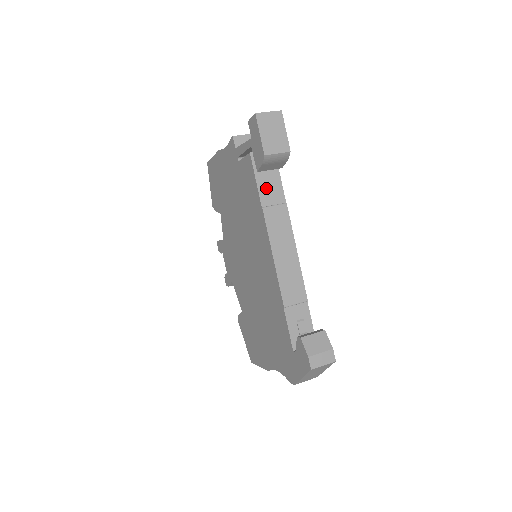
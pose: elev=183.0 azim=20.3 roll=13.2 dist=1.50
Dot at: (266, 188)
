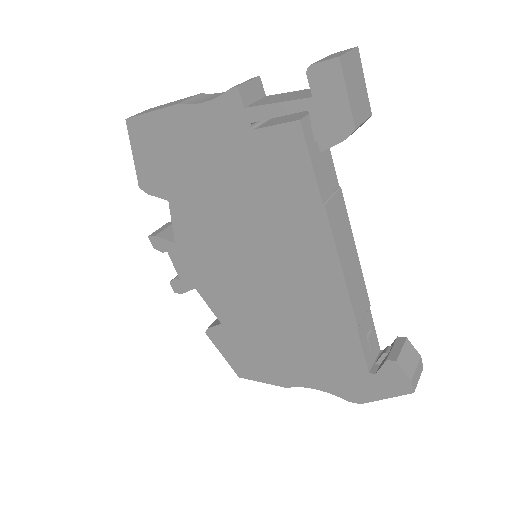
Dot at: (321, 172)
